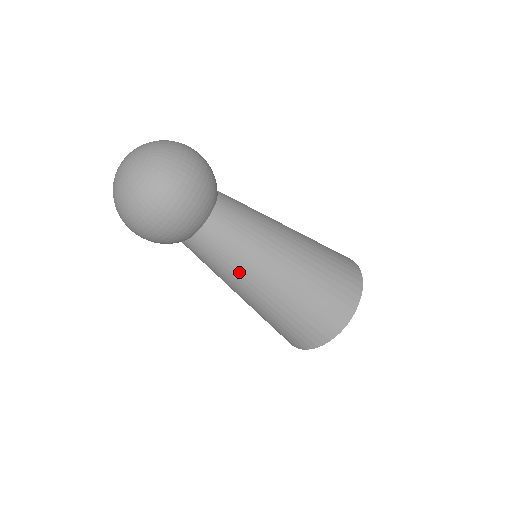
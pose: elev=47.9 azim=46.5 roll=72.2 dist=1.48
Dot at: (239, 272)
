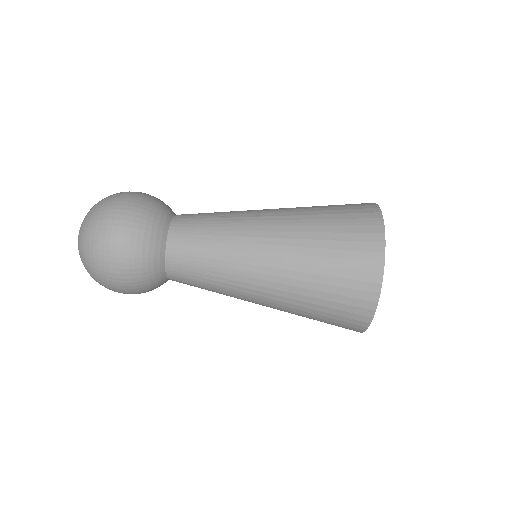
Dot at: (232, 236)
